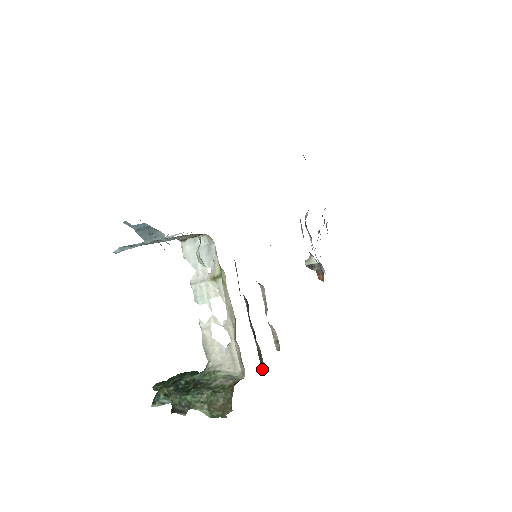
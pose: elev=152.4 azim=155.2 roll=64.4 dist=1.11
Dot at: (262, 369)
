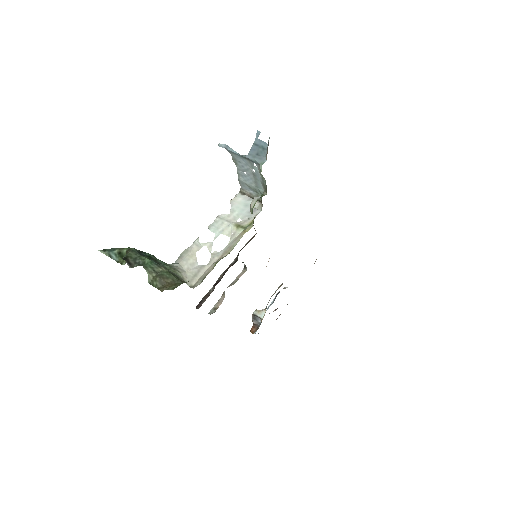
Dot at: (197, 306)
